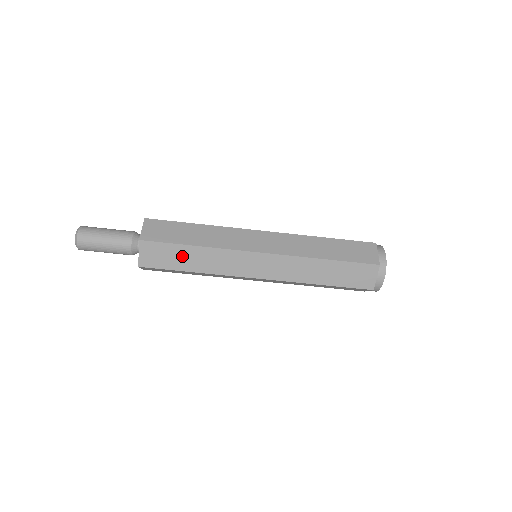
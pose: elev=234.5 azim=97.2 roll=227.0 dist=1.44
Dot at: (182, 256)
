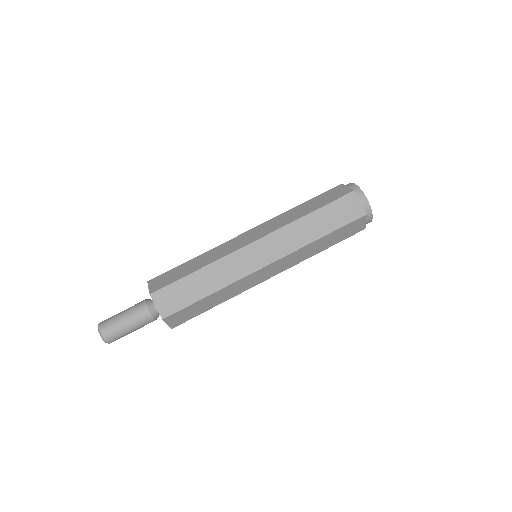
Dot at: (192, 286)
